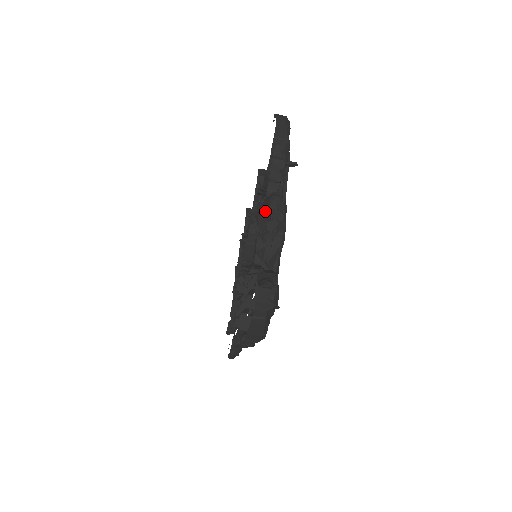
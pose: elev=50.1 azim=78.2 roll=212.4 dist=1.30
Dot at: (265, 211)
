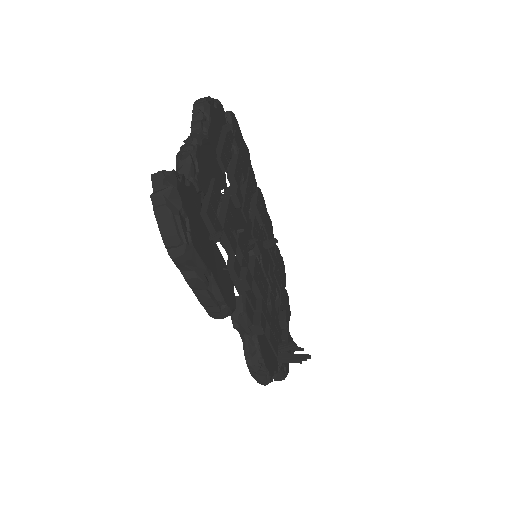
Dot at: occluded
